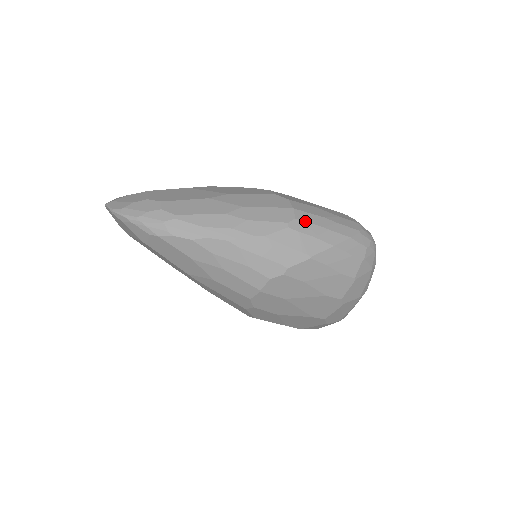
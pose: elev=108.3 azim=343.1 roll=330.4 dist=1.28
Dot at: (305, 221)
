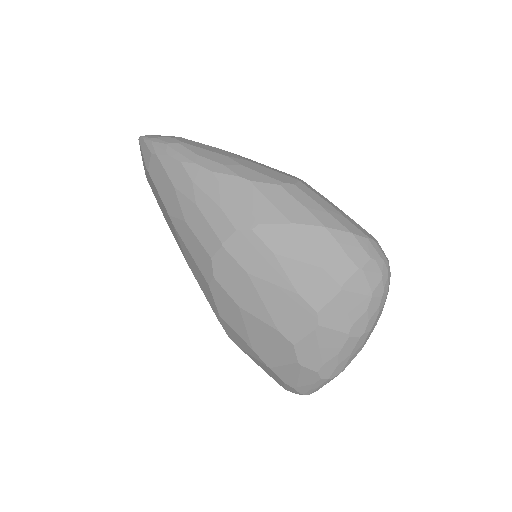
Dot at: (304, 192)
